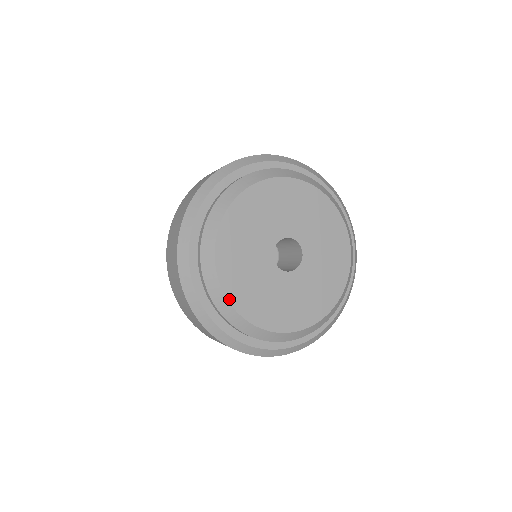
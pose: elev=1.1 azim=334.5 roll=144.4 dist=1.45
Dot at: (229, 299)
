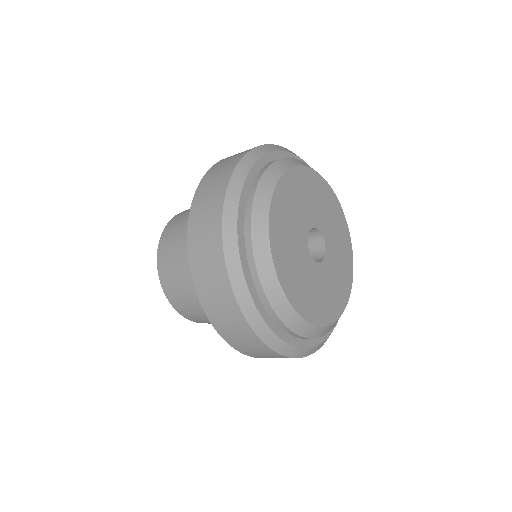
Dot at: (281, 283)
